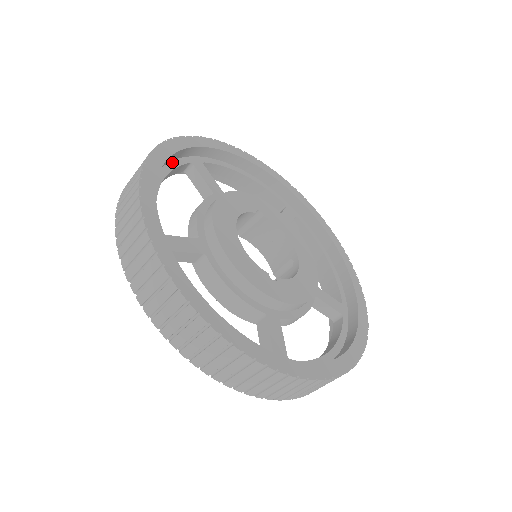
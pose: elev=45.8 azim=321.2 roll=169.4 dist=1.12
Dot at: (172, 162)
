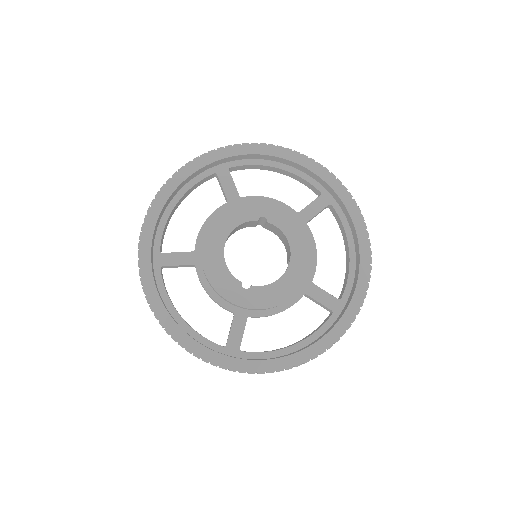
Dot at: (194, 178)
